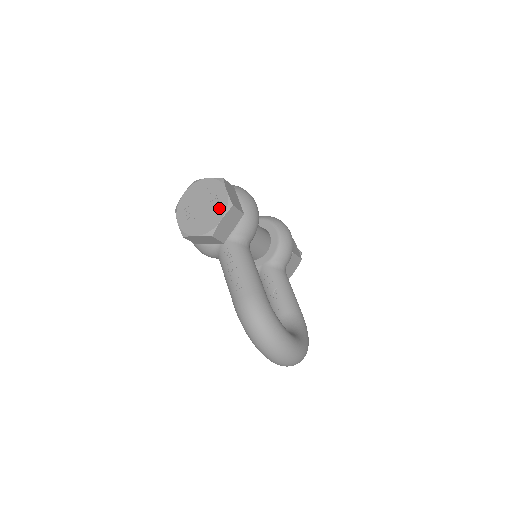
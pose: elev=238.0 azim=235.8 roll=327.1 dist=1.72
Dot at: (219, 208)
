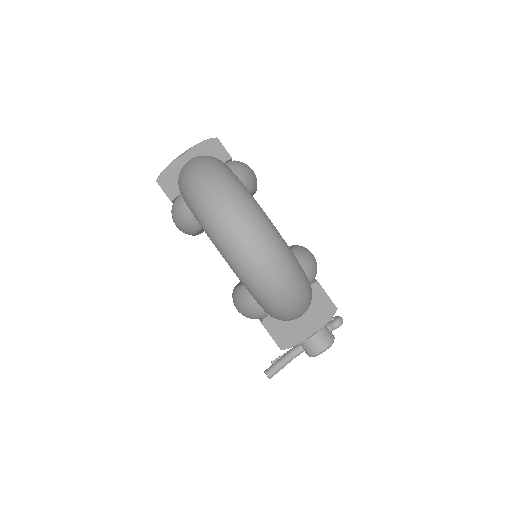
Dot at: occluded
